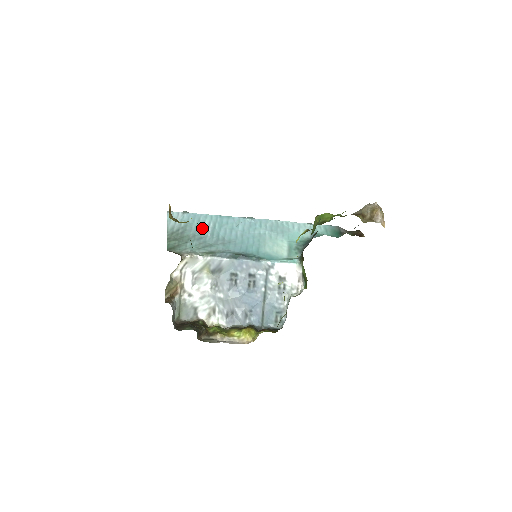
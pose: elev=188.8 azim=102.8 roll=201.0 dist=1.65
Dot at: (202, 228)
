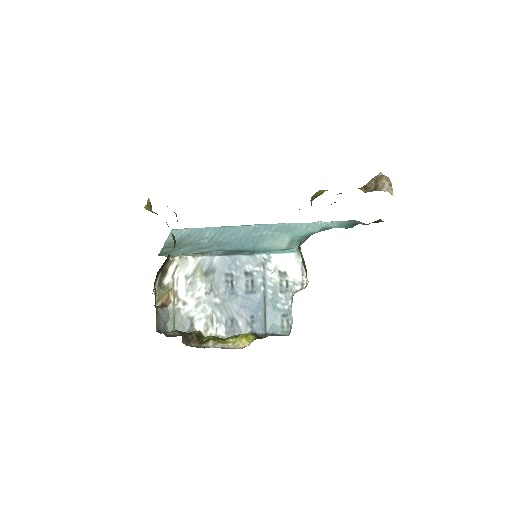
Dot at: (202, 237)
